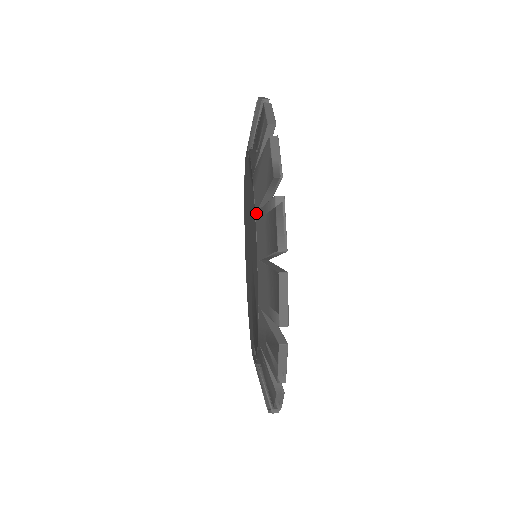
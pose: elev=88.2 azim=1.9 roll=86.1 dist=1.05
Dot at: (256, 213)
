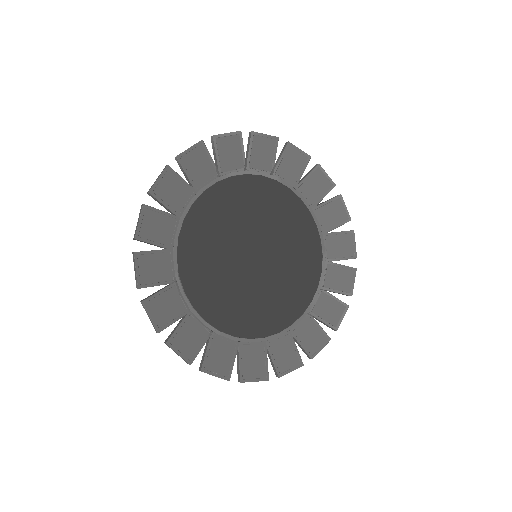
Dot at: (172, 284)
